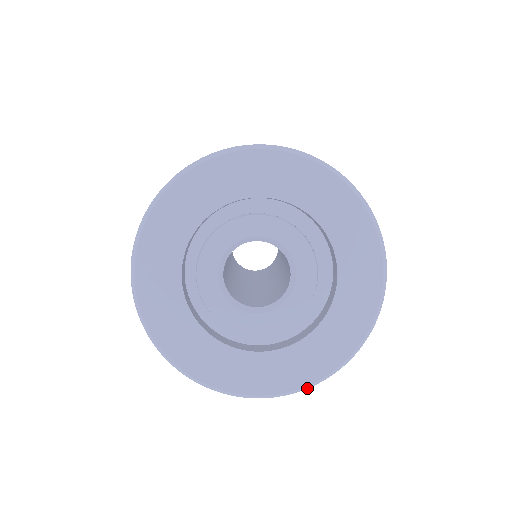
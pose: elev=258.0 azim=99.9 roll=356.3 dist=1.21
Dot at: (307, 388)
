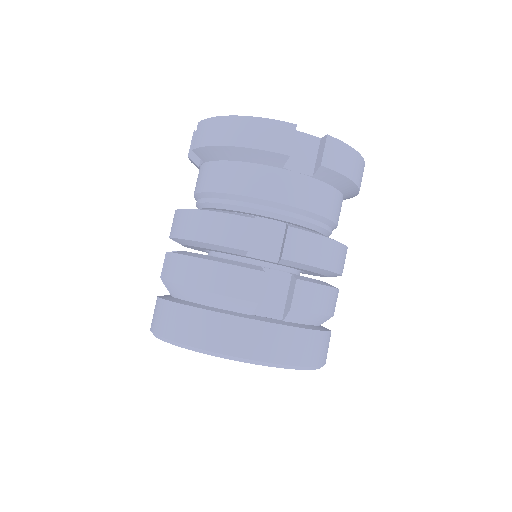
Dot at: occluded
